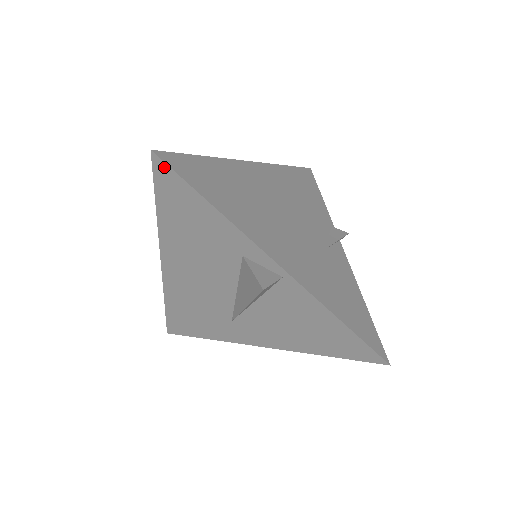
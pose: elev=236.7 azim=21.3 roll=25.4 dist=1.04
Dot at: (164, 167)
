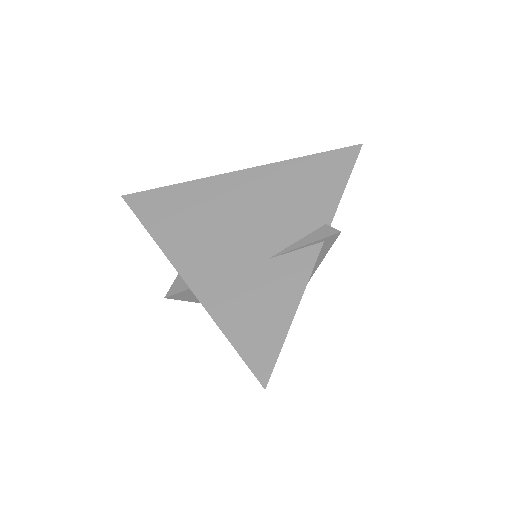
Dot at: (130, 205)
